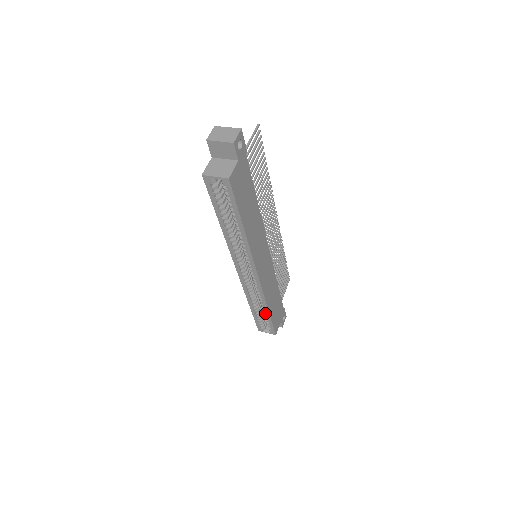
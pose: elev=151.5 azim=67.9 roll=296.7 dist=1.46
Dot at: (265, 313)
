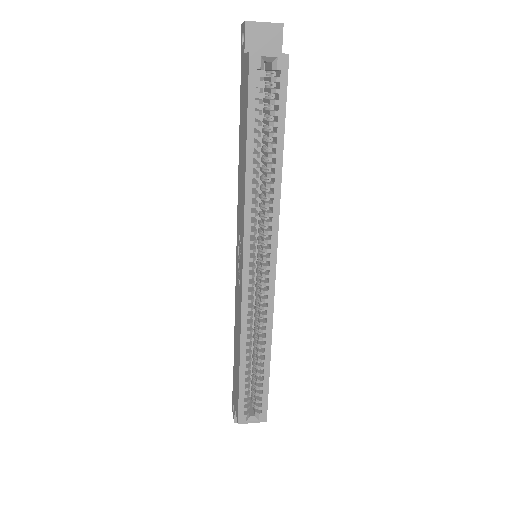
Dot at: (262, 366)
